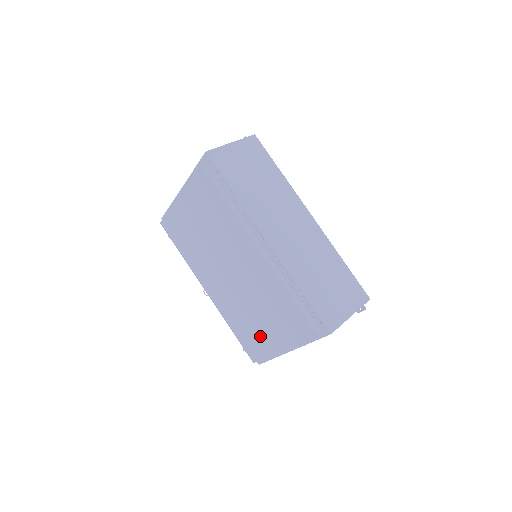
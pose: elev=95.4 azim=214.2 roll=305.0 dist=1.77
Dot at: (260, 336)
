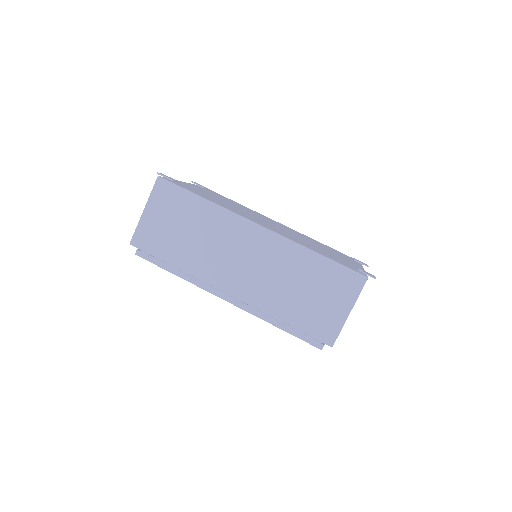
Dot at: occluded
